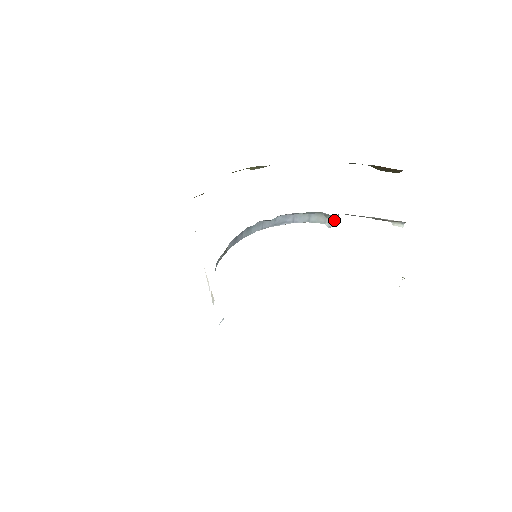
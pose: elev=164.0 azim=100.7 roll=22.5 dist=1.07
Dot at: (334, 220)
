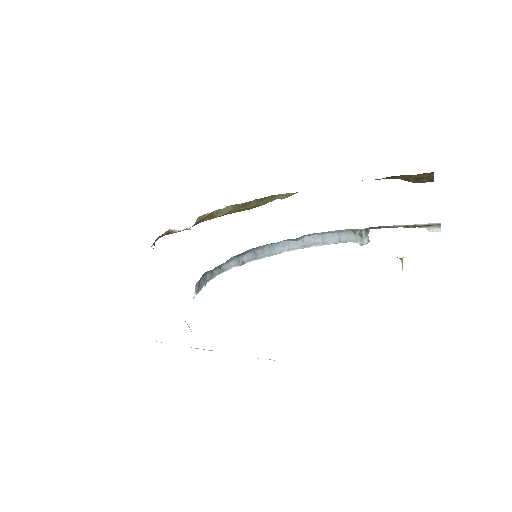
Dot at: (365, 236)
